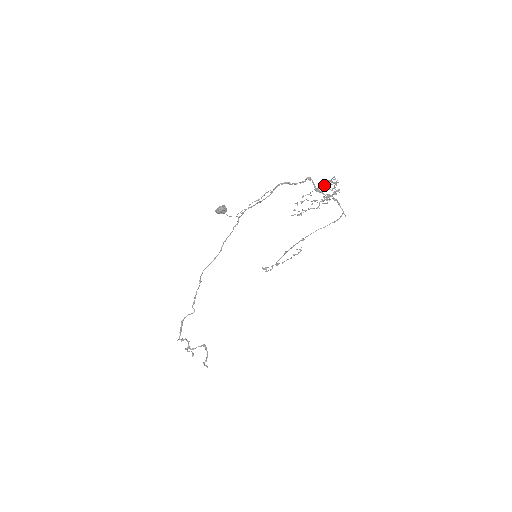
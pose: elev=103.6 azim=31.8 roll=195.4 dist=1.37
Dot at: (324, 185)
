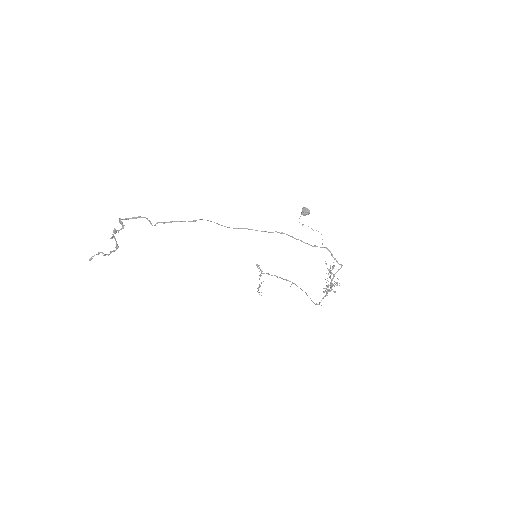
Dot at: occluded
